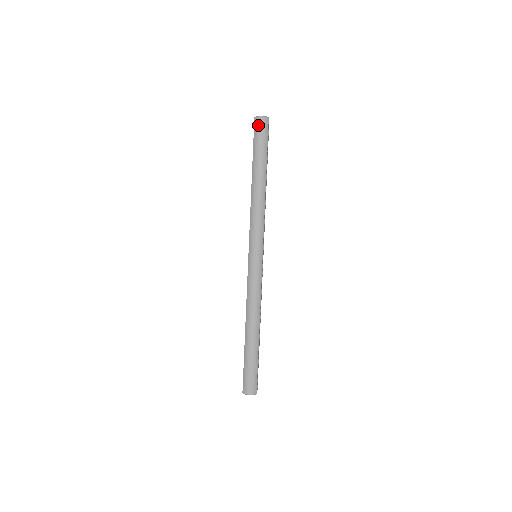
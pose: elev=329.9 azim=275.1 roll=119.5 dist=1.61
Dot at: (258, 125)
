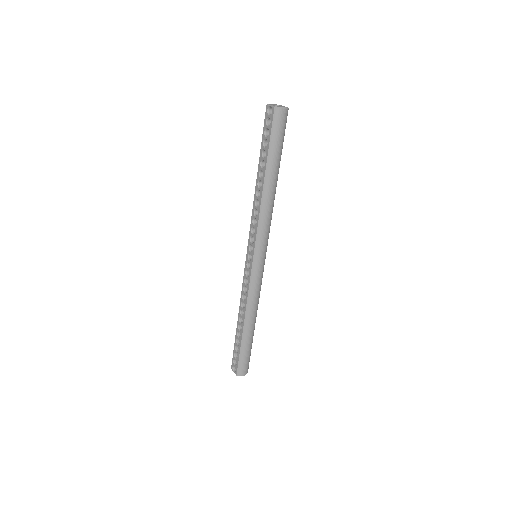
Dot at: (279, 119)
